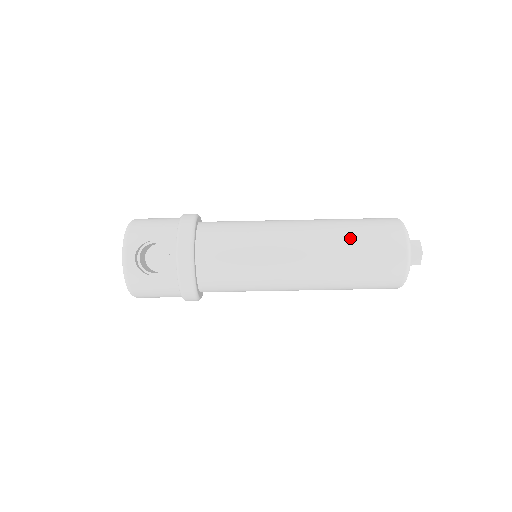
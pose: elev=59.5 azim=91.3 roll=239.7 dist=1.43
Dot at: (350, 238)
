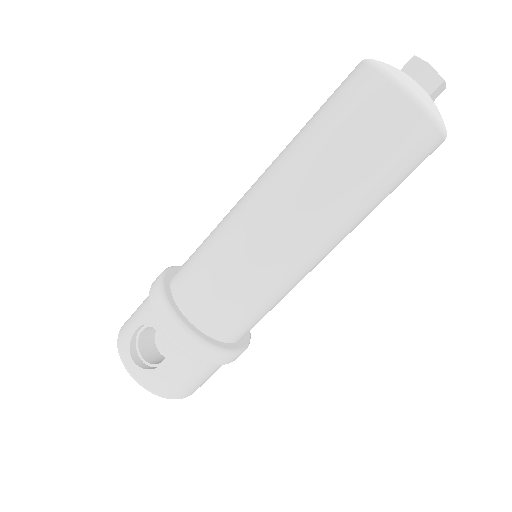
Dot at: (311, 139)
